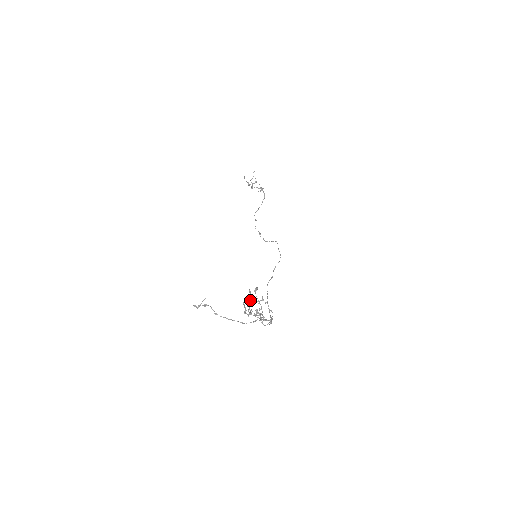
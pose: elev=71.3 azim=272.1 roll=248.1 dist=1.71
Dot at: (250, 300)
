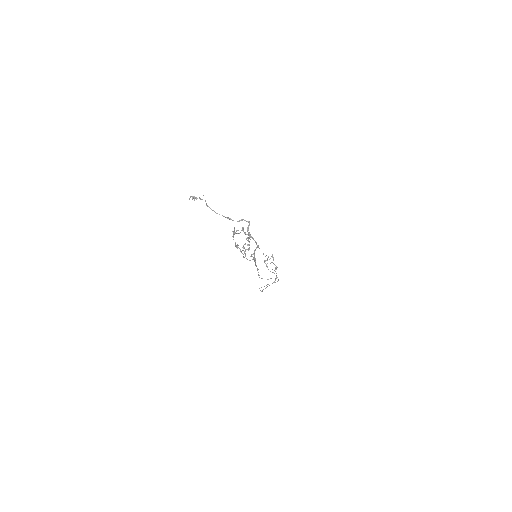
Dot at: occluded
